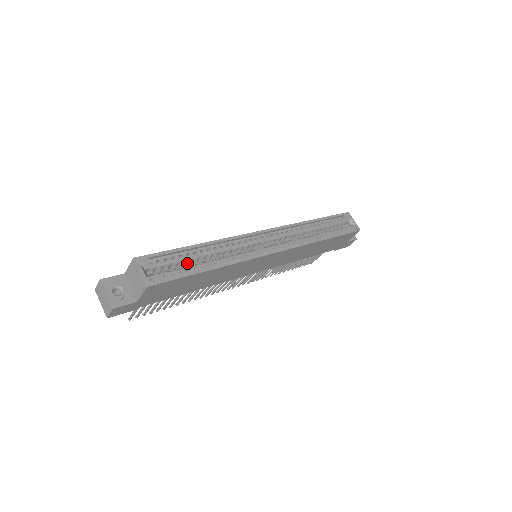
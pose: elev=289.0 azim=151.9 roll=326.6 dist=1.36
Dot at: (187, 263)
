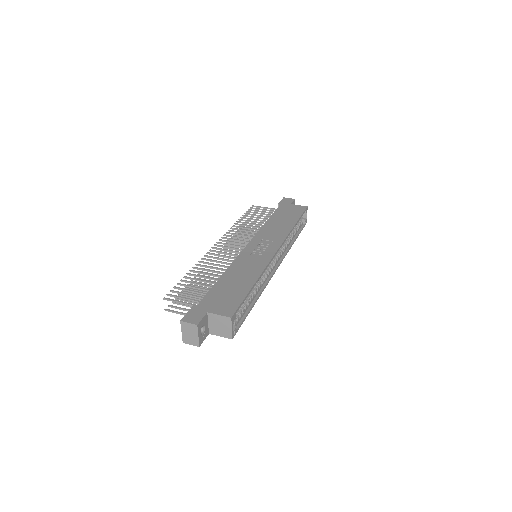
Dot at: occluded
